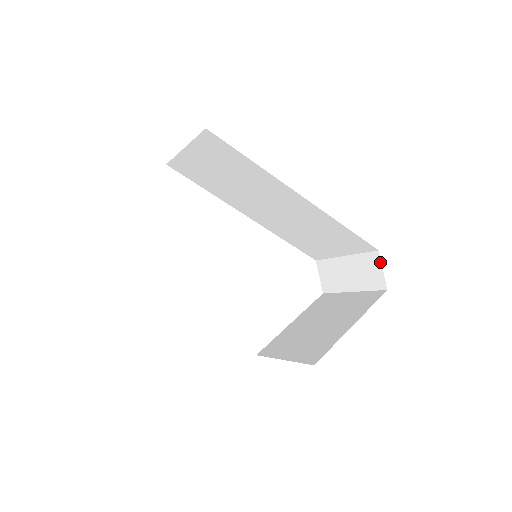
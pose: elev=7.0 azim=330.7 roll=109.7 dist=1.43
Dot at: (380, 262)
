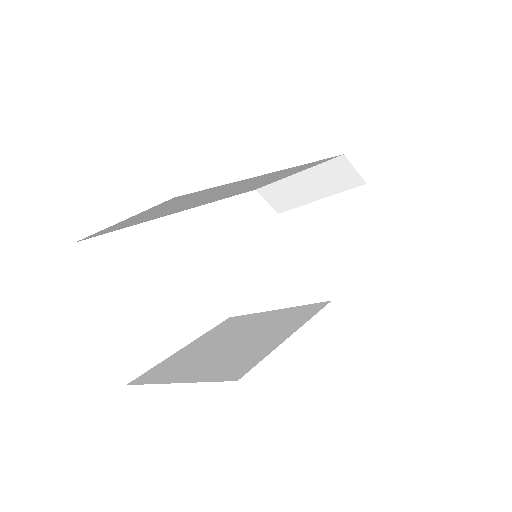
Dot at: (349, 164)
